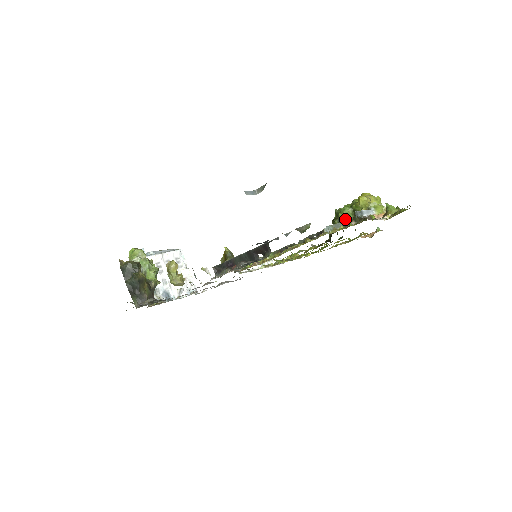
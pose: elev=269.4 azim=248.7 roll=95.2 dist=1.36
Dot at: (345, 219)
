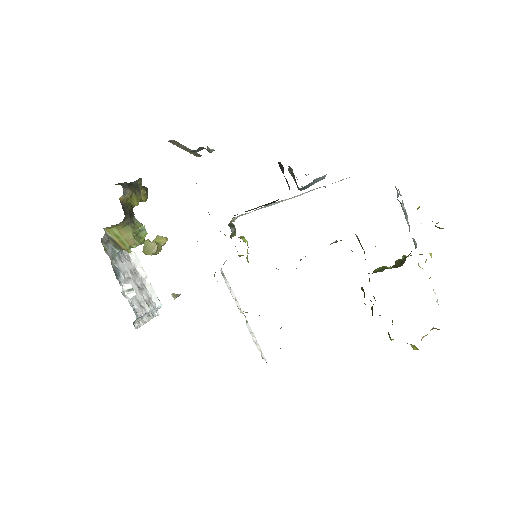
Dot at: (381, 269)
